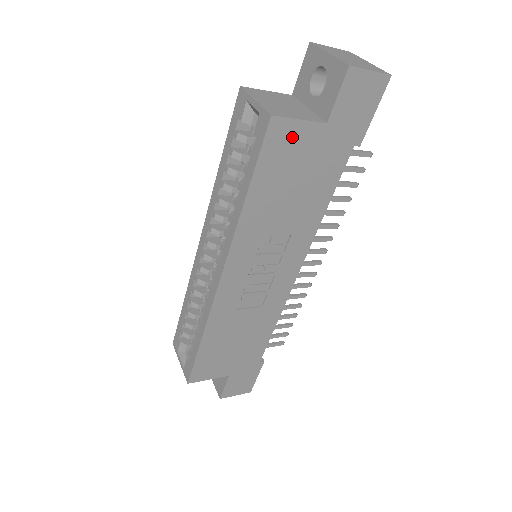
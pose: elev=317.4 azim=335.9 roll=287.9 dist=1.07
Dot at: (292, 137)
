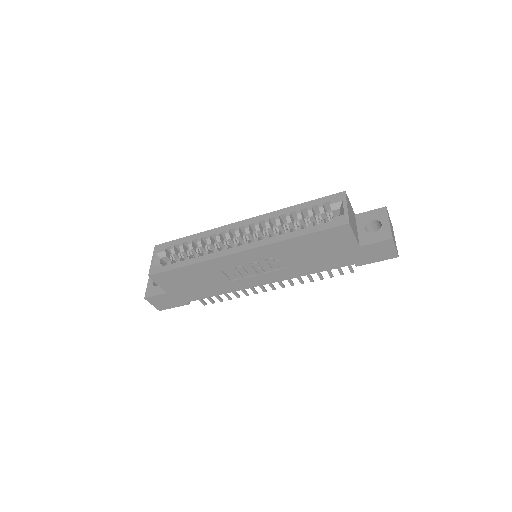
Dot at: (344, 237)
